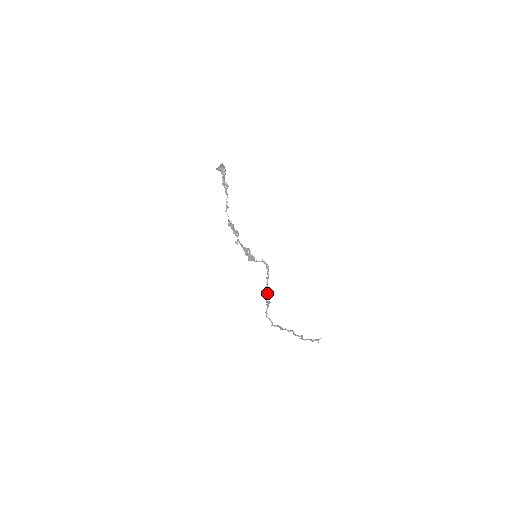
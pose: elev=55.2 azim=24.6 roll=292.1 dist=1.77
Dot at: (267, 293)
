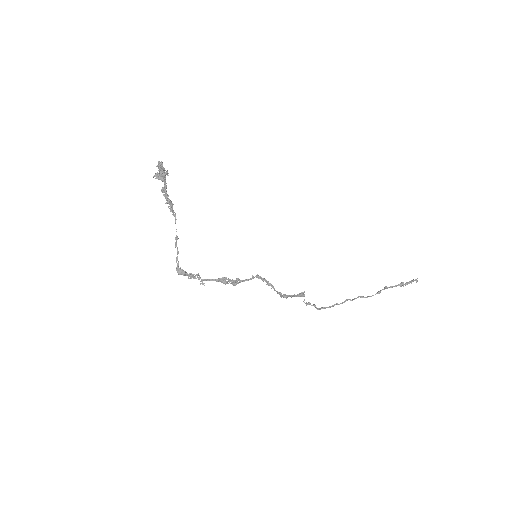
Dot at: (286, 296)
